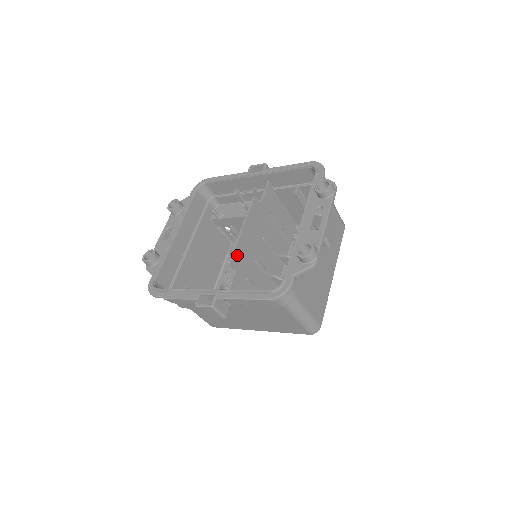
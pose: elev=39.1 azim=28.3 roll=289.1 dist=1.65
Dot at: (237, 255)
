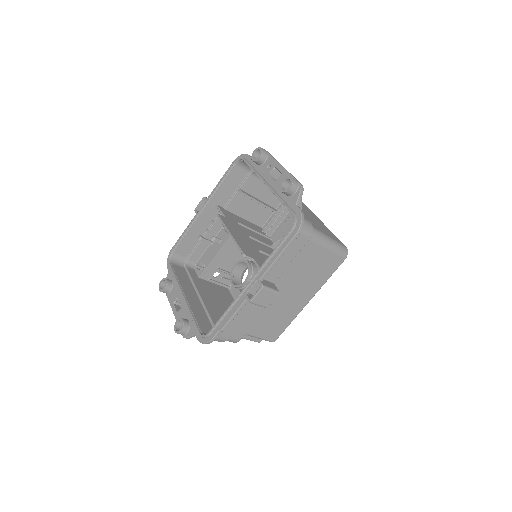
Dot at: (244, 250)
